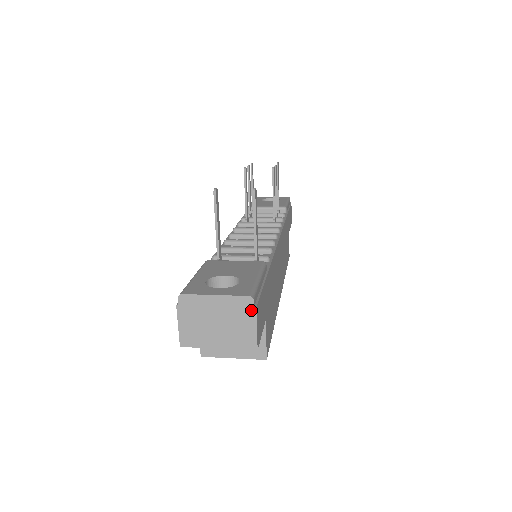
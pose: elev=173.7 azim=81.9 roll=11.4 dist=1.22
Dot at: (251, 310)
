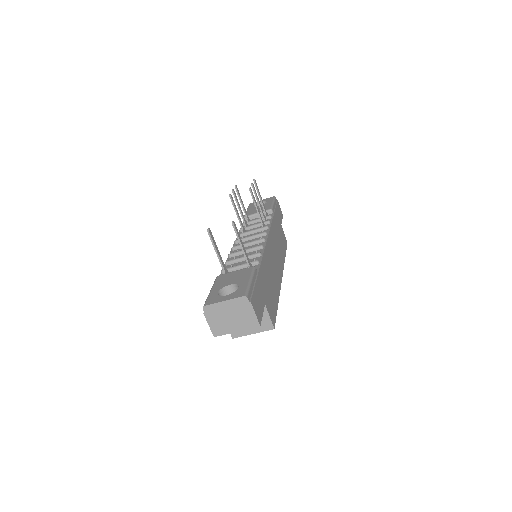
Dot at: (248, 304)
